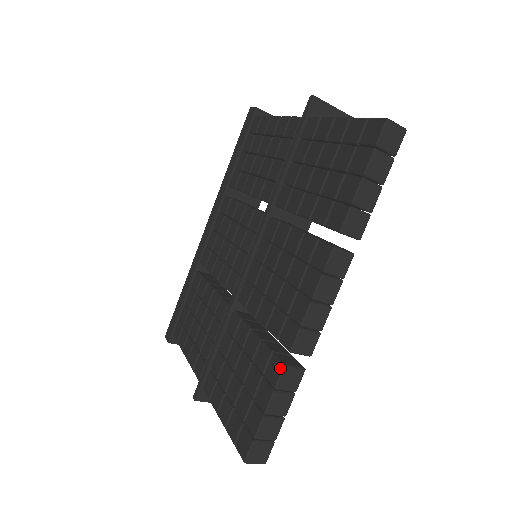
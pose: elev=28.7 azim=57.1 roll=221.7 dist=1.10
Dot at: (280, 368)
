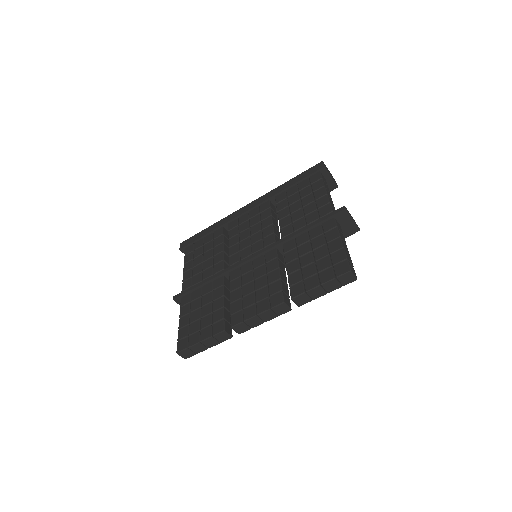
Dot at: (221, 330)
